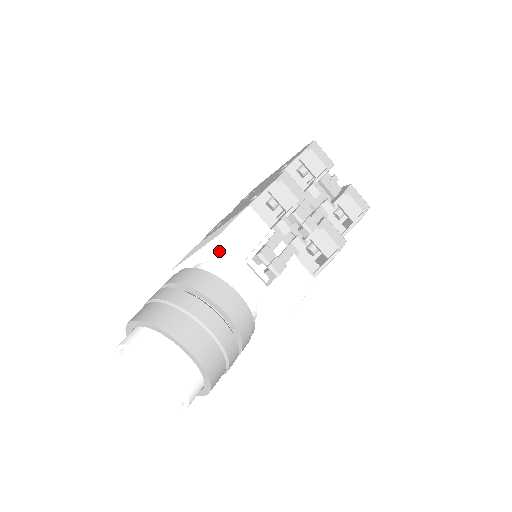
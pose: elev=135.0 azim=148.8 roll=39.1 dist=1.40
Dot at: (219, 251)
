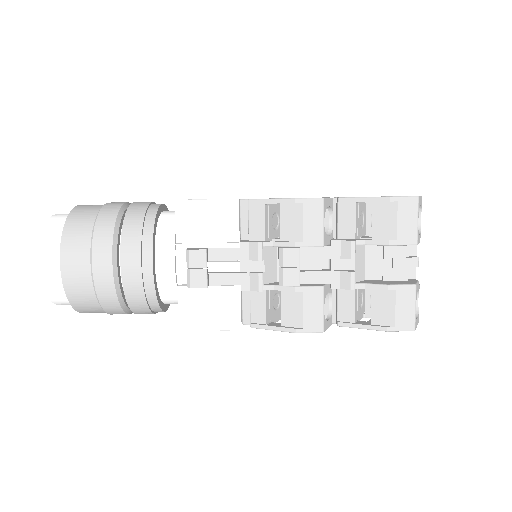
Dot at: occluded
